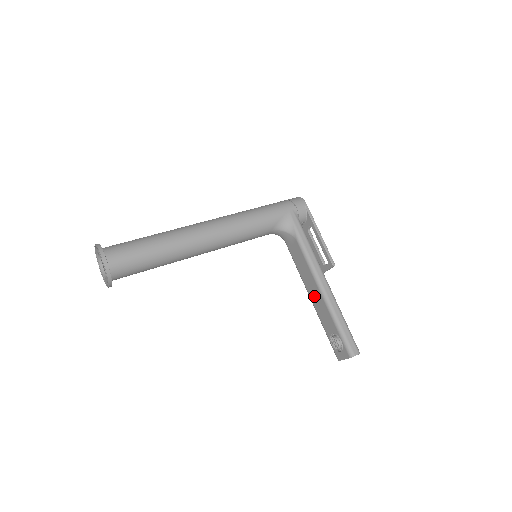
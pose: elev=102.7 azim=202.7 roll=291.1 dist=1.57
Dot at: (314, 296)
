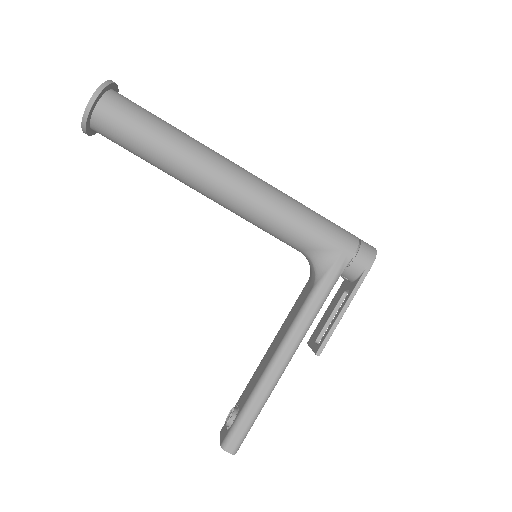
Dot at: (268, 355)
